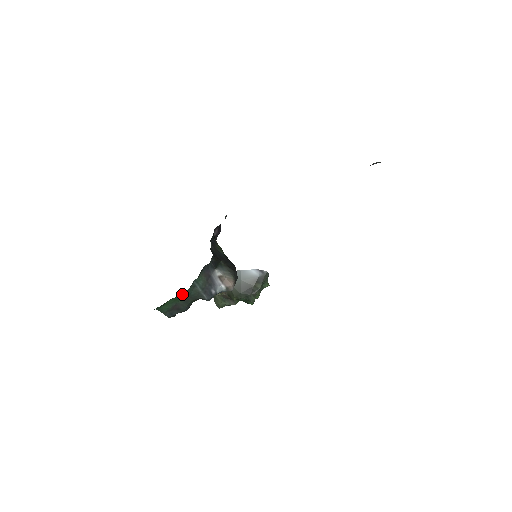
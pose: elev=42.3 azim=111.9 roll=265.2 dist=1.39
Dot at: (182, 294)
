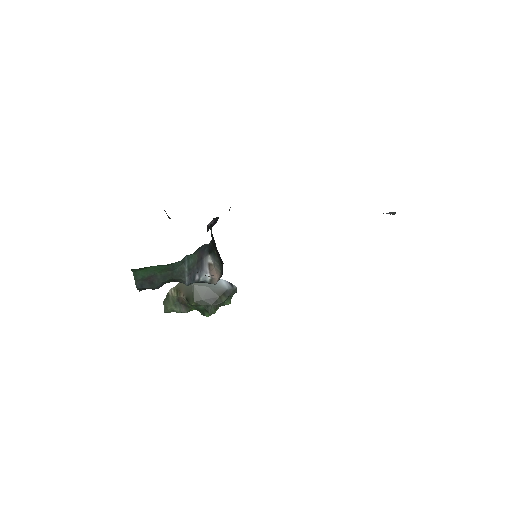
Dot at: (169, 265)
